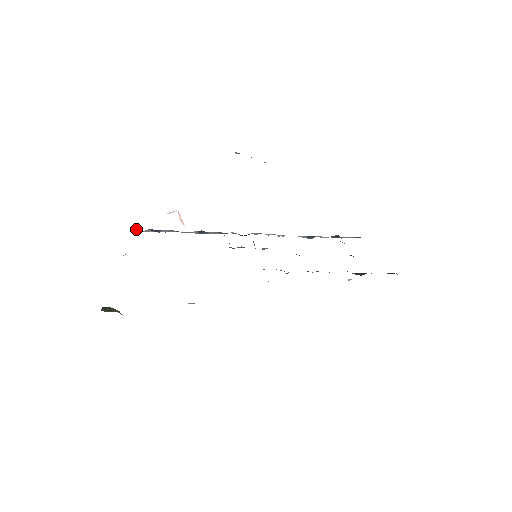
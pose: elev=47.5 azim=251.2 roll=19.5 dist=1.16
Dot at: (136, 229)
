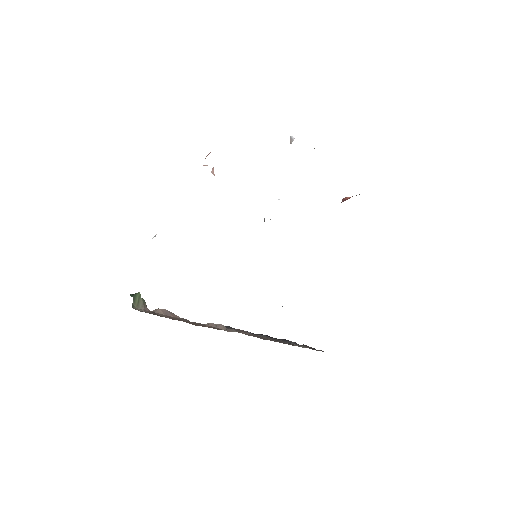
Dot at: occluded
